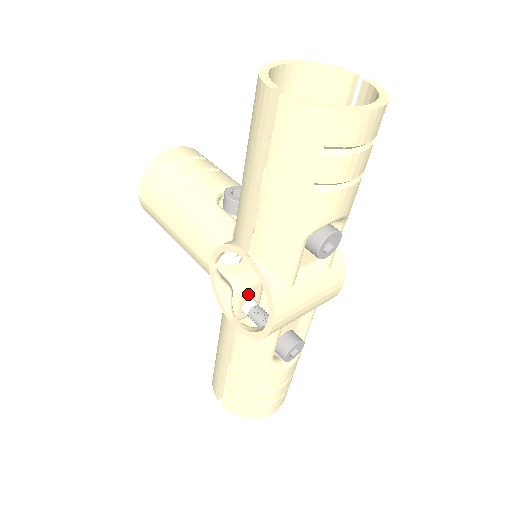
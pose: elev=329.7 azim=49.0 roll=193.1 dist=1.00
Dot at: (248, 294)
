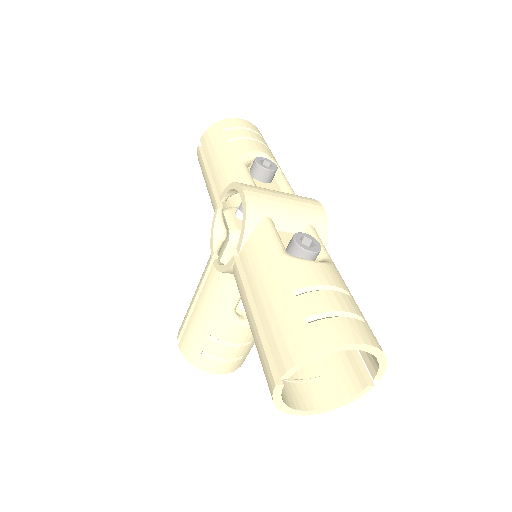
Dot at: occluded
